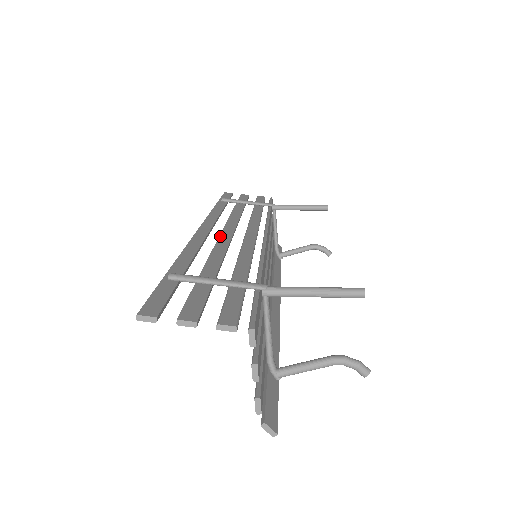
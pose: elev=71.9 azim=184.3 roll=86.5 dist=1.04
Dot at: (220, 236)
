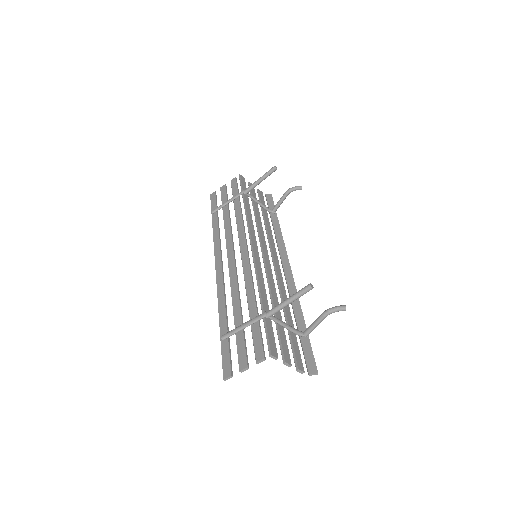
Dot at: (229, 269)
